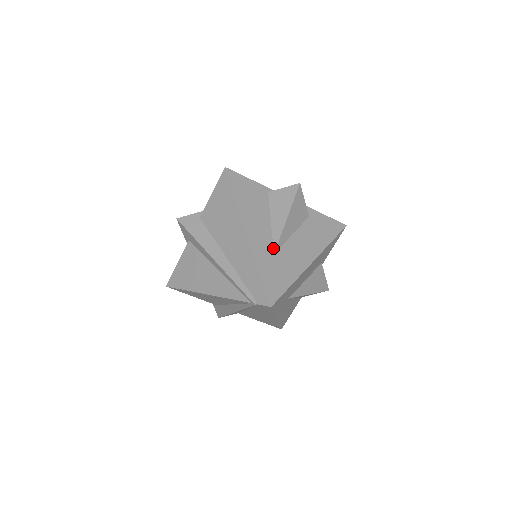
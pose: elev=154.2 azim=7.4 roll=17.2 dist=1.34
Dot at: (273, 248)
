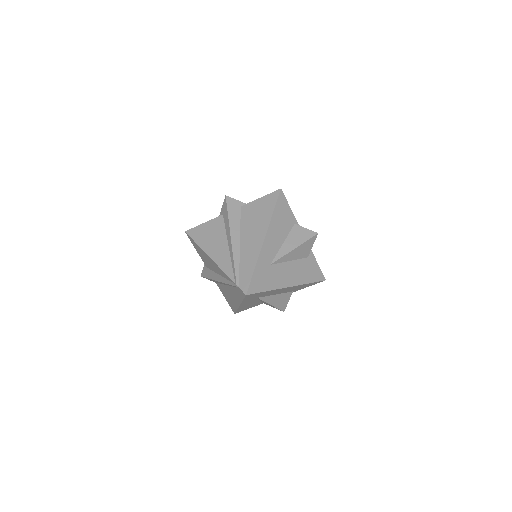
Dot at: (273, 260)
